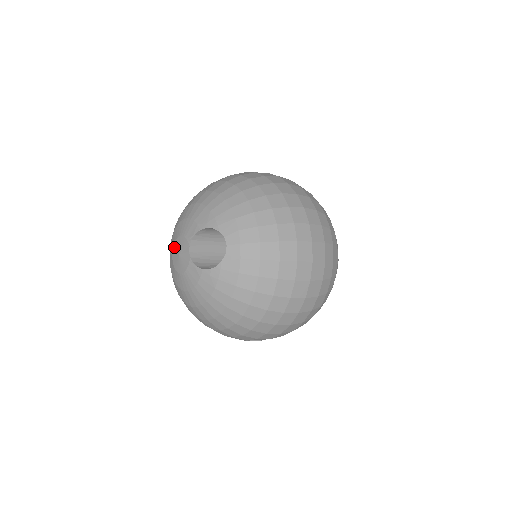
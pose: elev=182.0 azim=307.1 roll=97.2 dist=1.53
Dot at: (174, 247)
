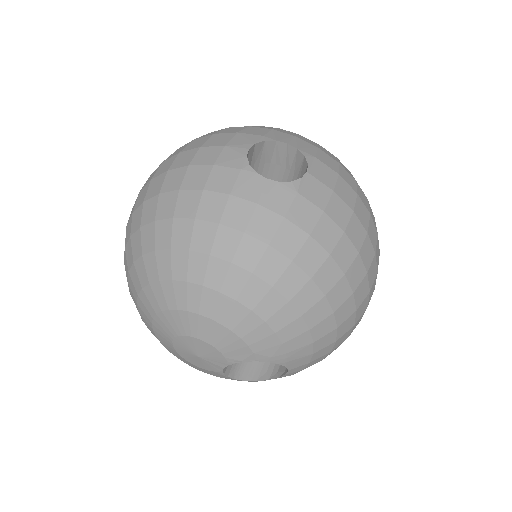
Dot at: (186, 340)
